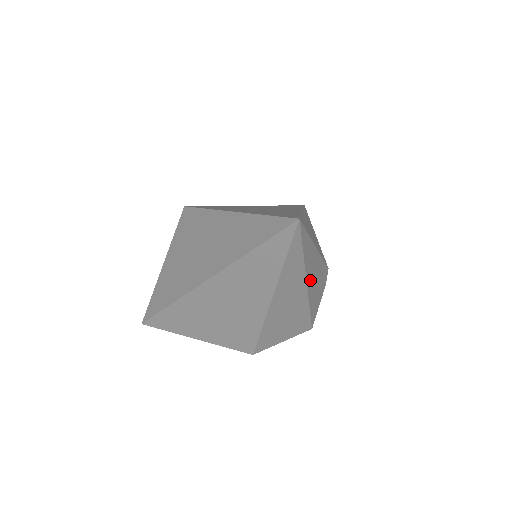
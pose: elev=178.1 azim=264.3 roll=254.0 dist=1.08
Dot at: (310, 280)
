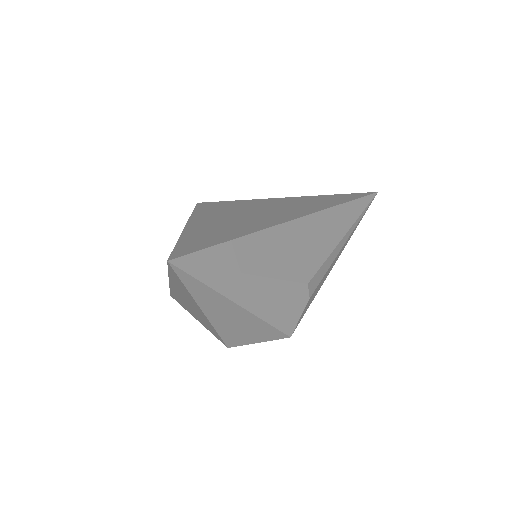
Dot at: (248, 300)
